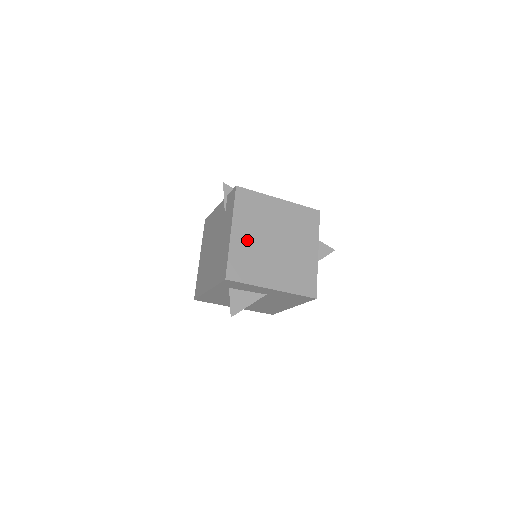
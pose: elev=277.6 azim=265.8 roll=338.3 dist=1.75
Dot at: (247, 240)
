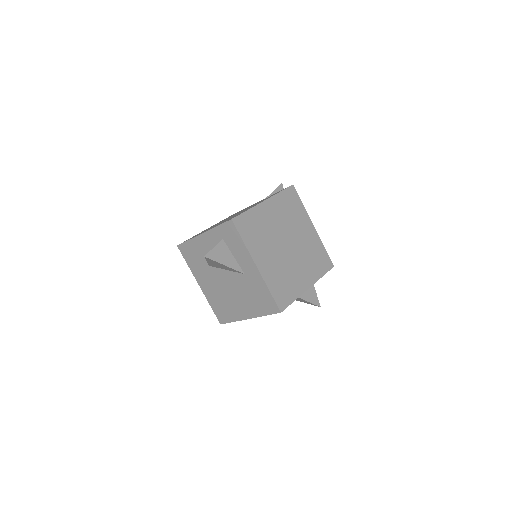
Dot at: (269, 218)
